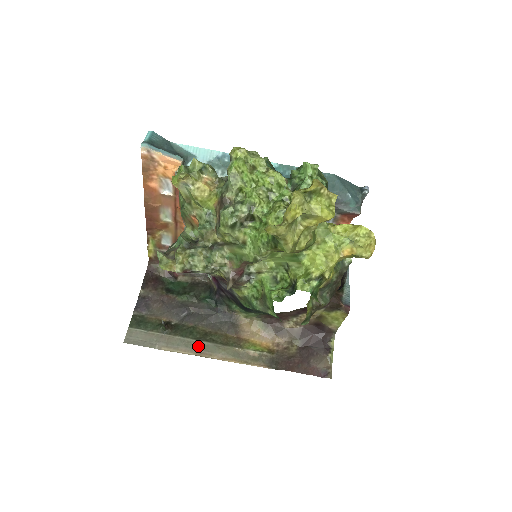
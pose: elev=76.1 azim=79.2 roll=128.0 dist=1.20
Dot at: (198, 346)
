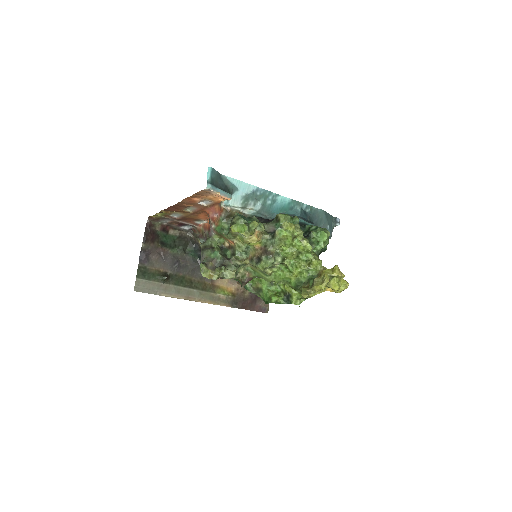
Dot at: (187, 292)
